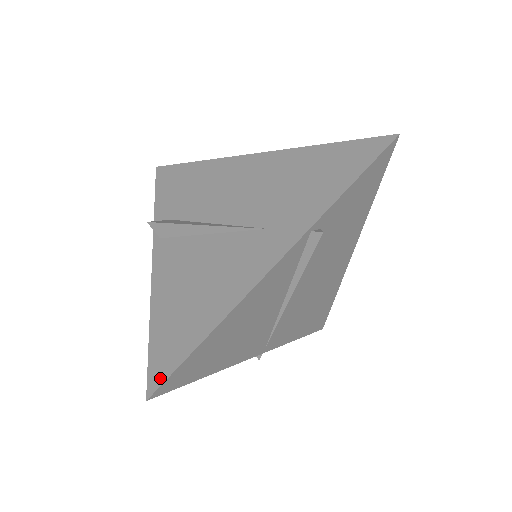
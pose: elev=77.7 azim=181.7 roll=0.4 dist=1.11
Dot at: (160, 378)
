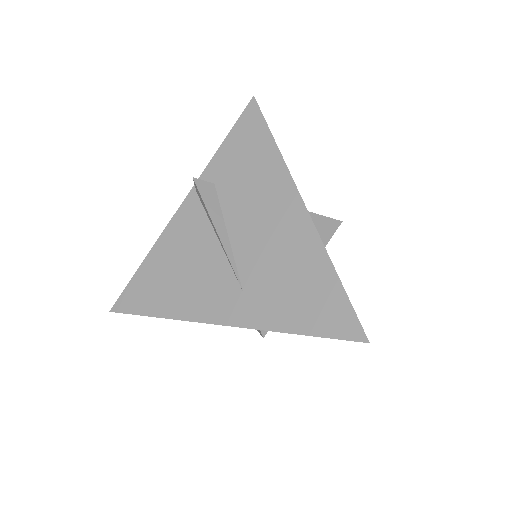
Dot at: (123, 308)
